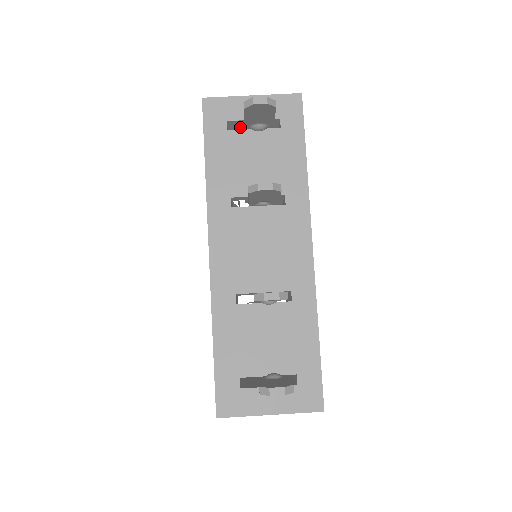
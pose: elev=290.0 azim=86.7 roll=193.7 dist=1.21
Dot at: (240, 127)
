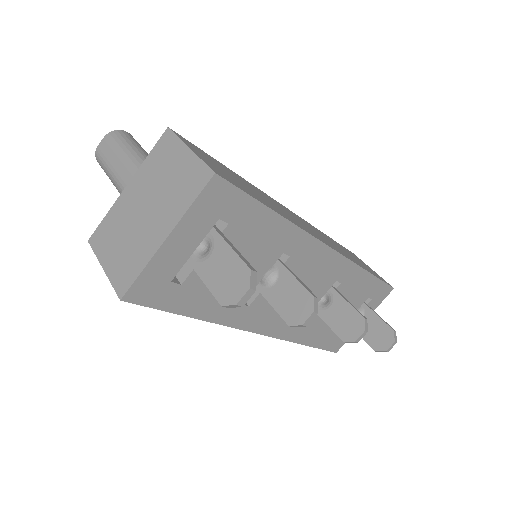
Dot at: occluded
